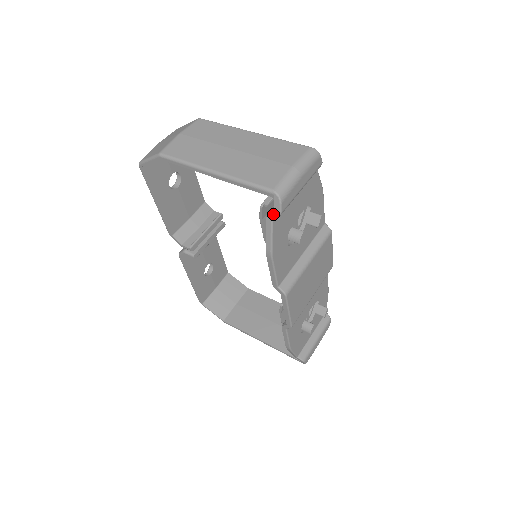
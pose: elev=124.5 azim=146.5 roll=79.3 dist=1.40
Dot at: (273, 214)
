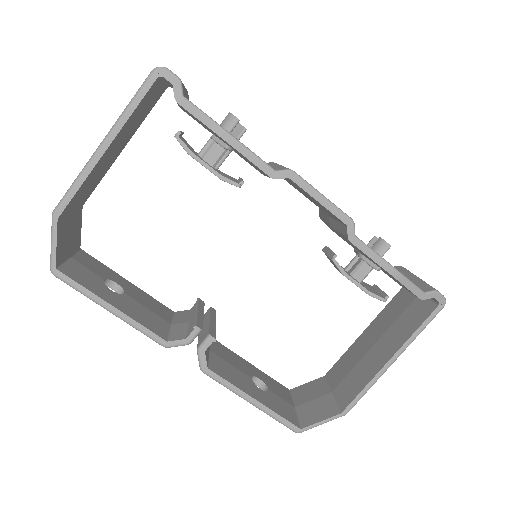
Dot at: (175, 88)
